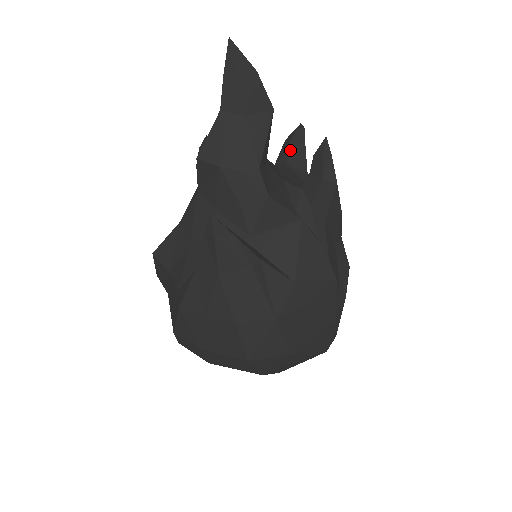
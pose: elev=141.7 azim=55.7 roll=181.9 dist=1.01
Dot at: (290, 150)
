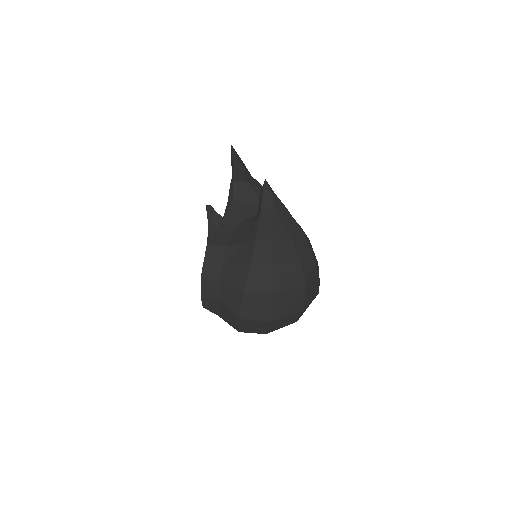
Dot at: occluded
